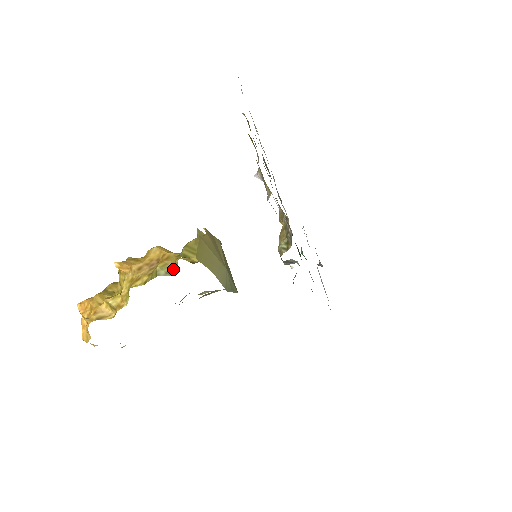
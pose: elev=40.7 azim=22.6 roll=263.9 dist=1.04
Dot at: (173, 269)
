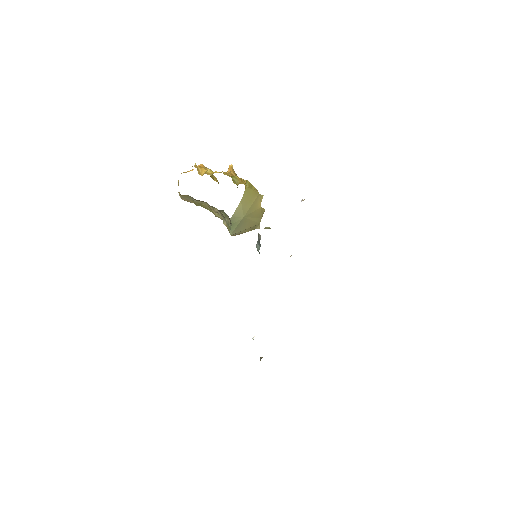
Dot at: (237, 183)
